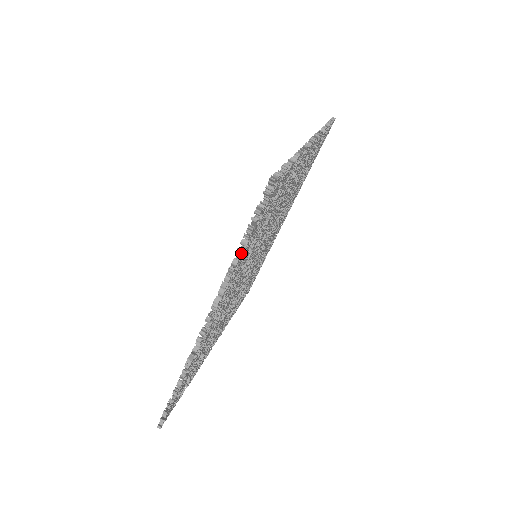
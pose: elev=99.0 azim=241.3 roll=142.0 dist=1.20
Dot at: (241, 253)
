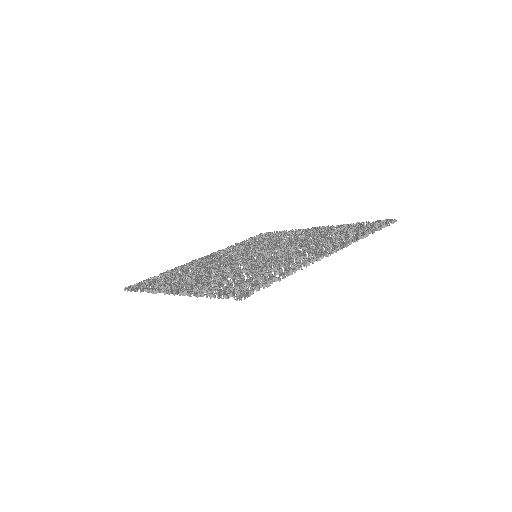
Dot at: (209, 294)
